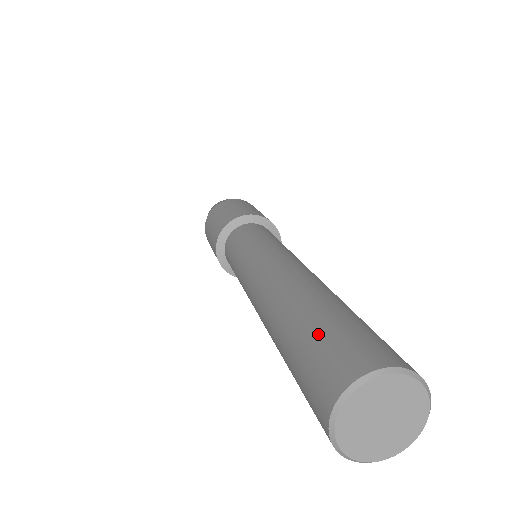
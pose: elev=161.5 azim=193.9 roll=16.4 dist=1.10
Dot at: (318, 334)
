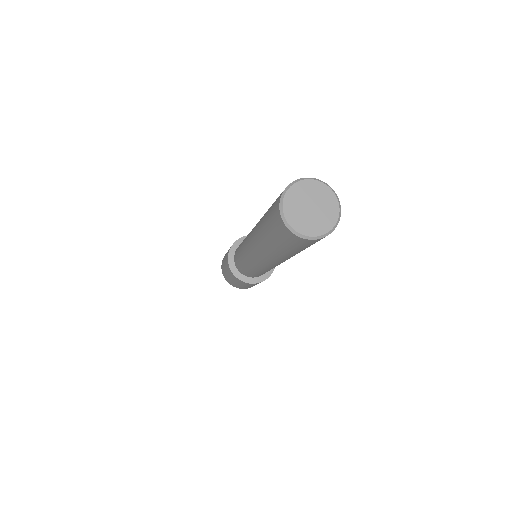
Dot at: occluded
